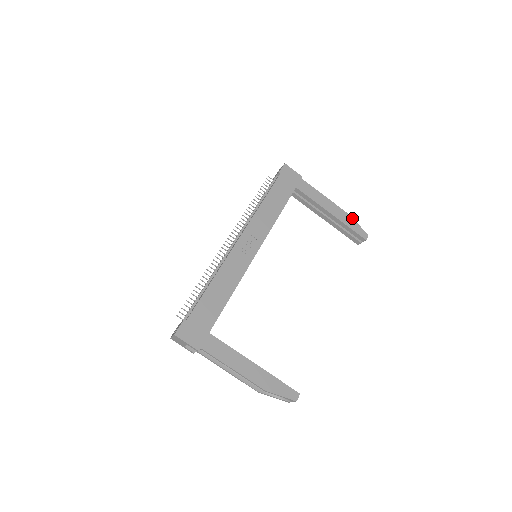
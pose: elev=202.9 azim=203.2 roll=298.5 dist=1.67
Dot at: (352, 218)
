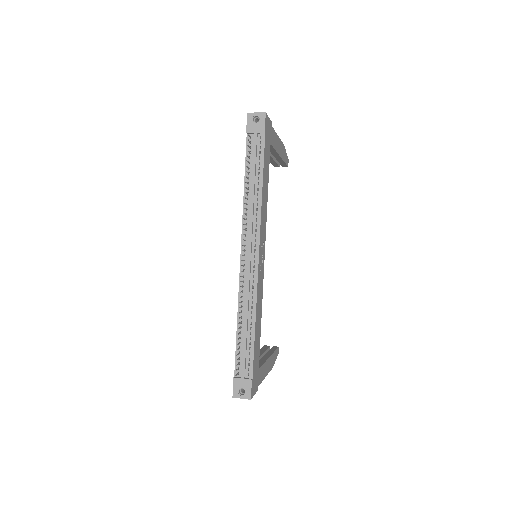
Dot at: occluded
